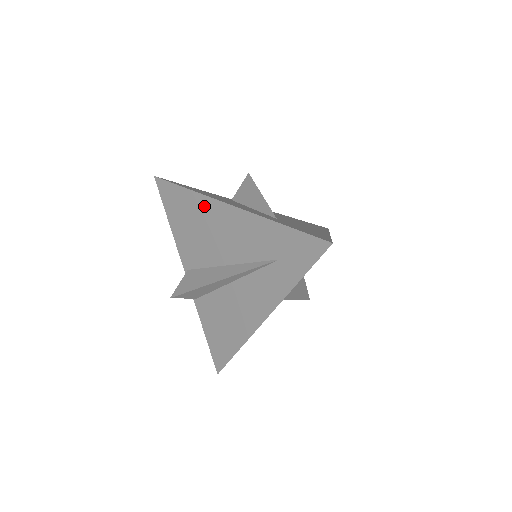
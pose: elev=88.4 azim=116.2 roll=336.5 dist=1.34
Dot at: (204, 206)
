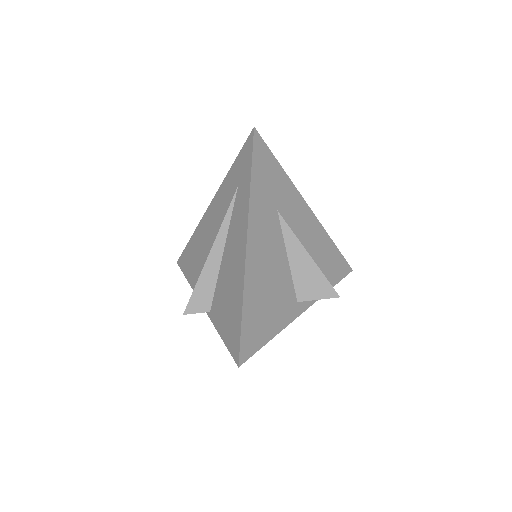
Dot at: (200, 230)
